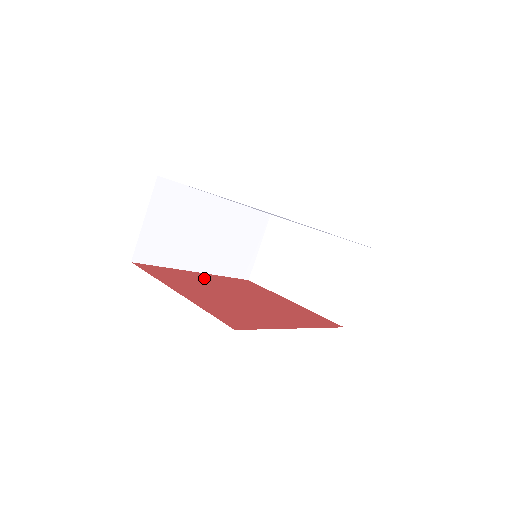
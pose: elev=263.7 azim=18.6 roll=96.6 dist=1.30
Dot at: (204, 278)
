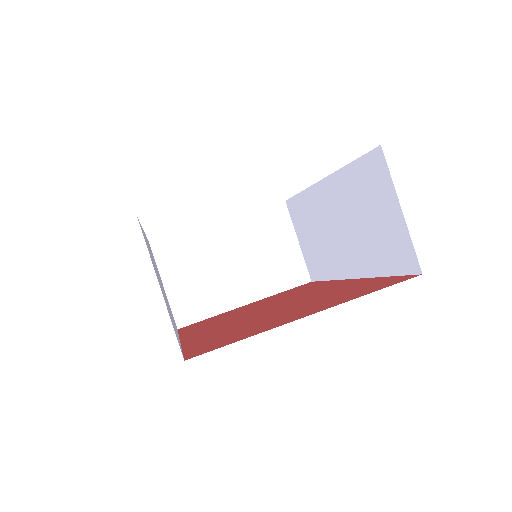
Dot at: (209, 332)
